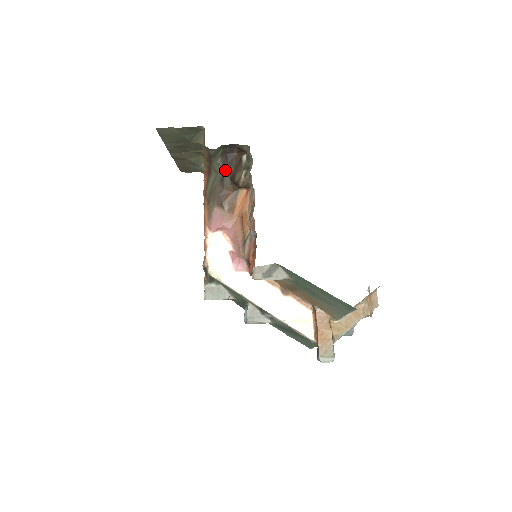
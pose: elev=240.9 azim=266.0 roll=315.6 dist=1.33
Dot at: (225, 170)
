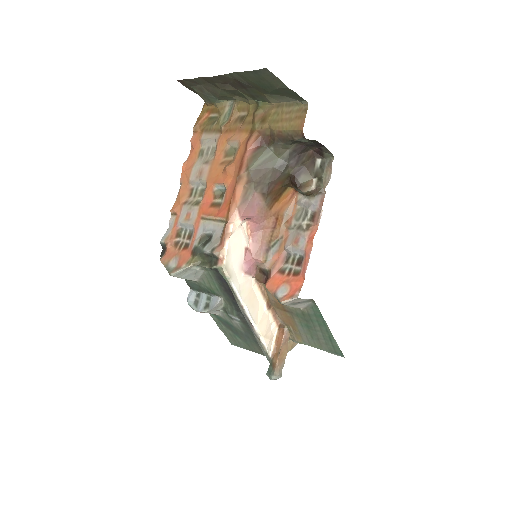
Dot at: (291, 160)
